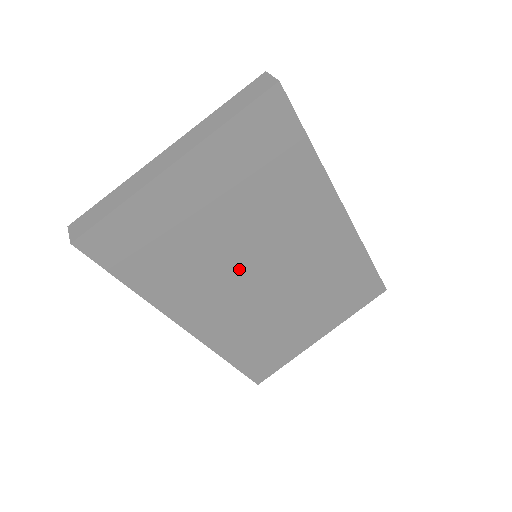
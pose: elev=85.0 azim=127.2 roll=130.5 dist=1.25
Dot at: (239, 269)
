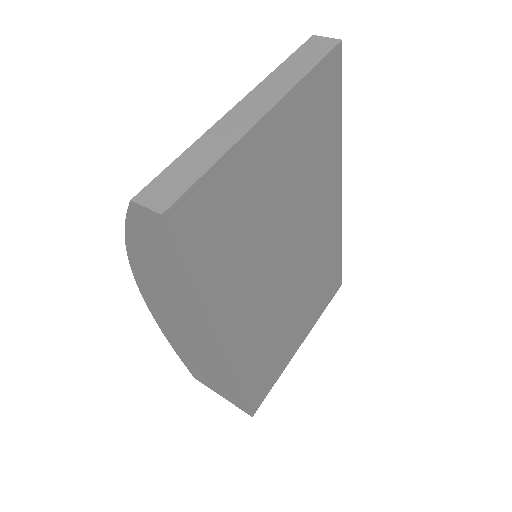
Dot at: (274, 260)
